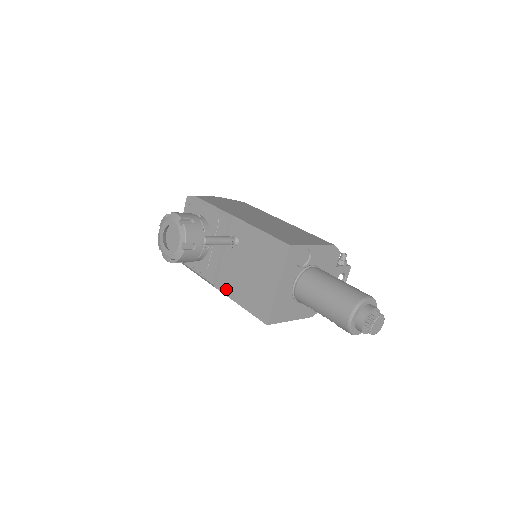
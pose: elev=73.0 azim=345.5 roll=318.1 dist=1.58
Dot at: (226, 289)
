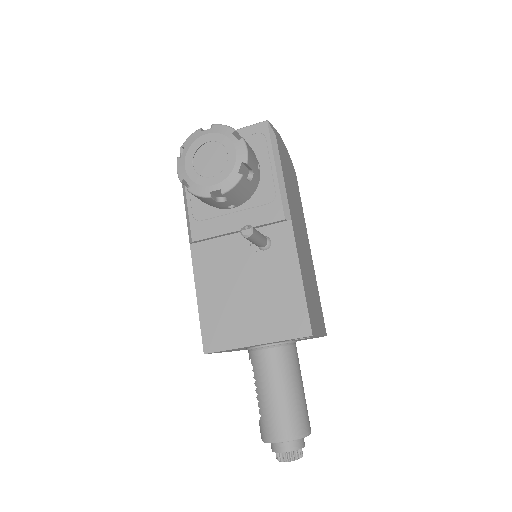
Dot at: (200, 264)
